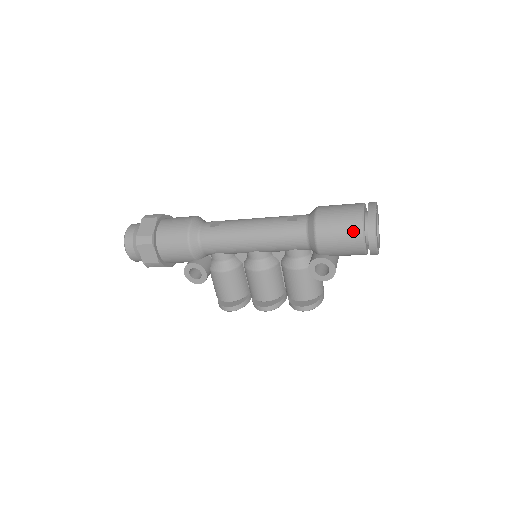
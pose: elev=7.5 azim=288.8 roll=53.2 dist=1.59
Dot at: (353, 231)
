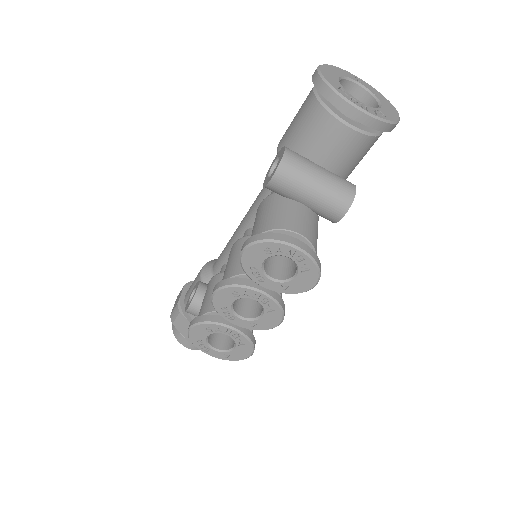
Dot at: occluded
